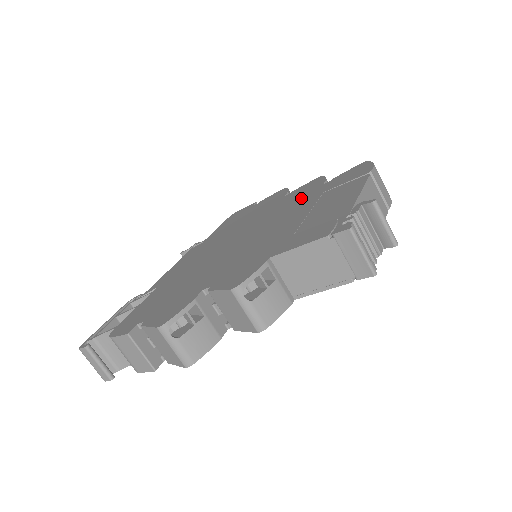
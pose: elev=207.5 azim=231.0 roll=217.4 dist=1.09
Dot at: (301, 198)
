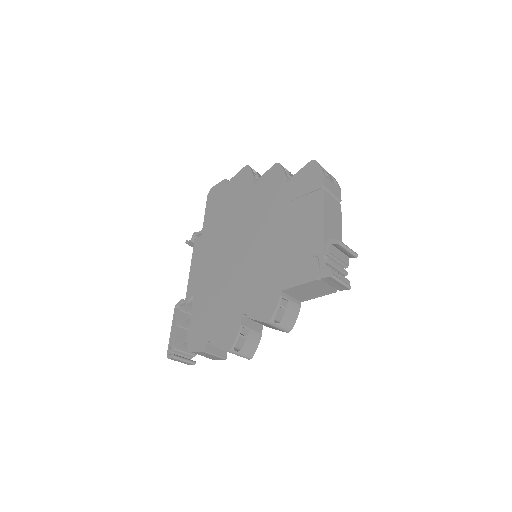
Dot at: (273, 200)
